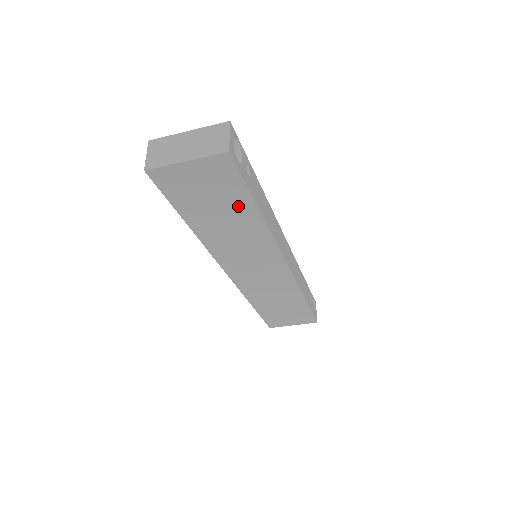
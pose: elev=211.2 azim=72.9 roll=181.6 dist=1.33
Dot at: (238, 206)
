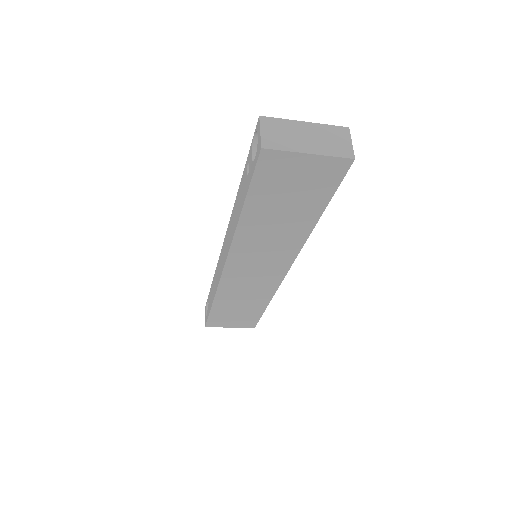
Dot at: (306, 209)
